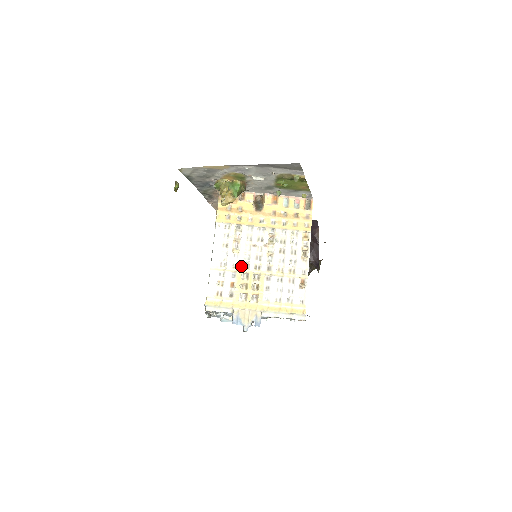
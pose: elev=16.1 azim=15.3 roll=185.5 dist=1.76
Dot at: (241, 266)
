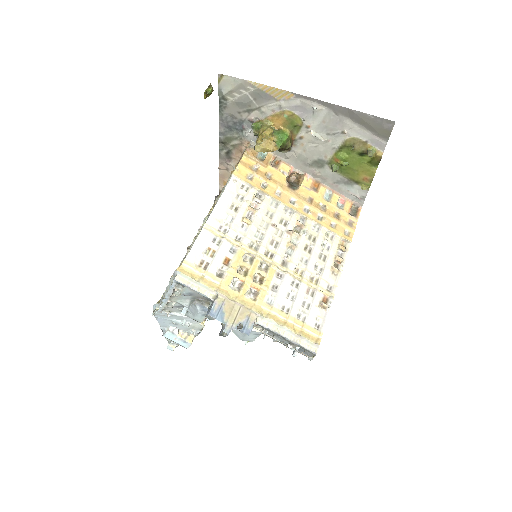
Dot at: (248, 242)
